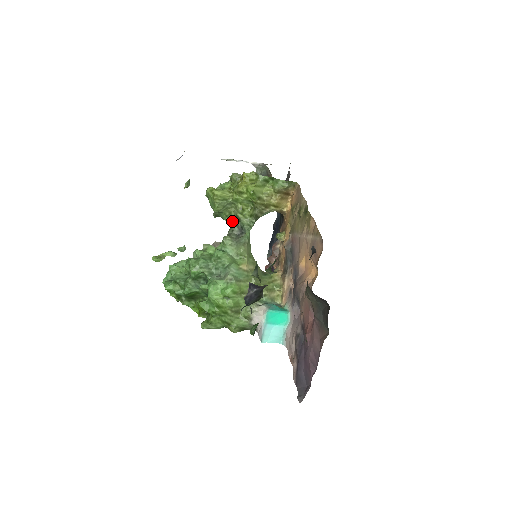
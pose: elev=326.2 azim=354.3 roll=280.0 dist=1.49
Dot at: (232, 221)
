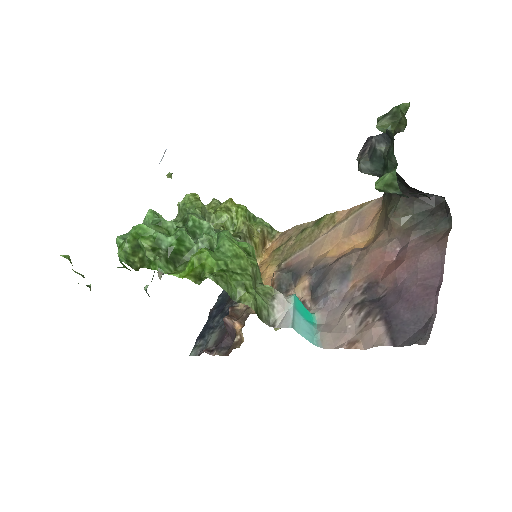
Dot at: occluded
